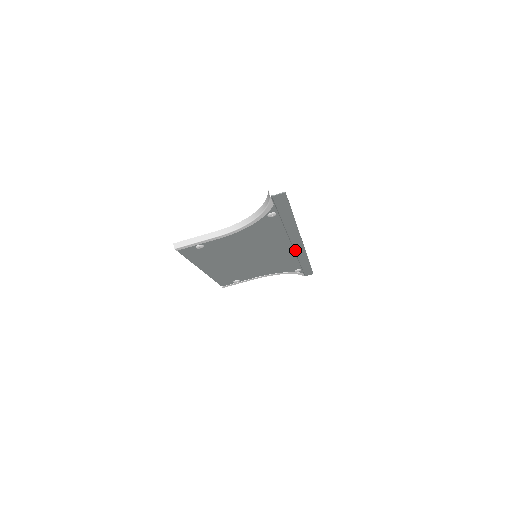
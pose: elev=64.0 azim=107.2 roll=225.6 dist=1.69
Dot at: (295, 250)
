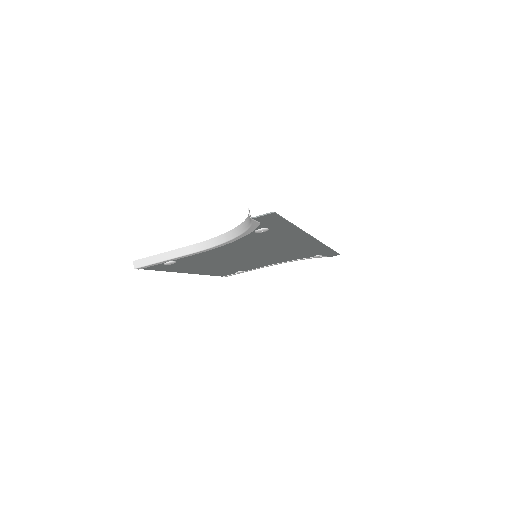
Dot at: (309, 246)
